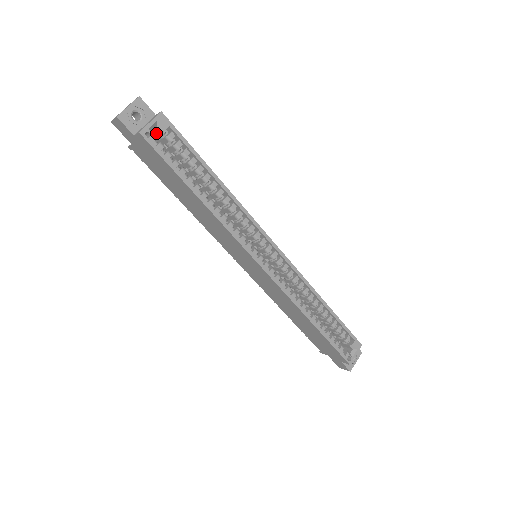
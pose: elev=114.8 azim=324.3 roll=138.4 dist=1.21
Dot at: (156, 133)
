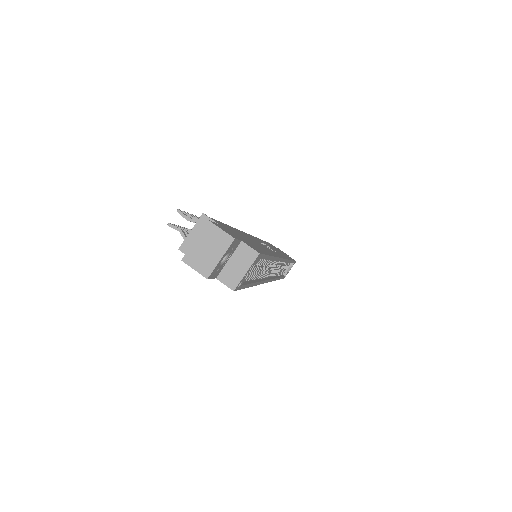
Dot at: occluded
